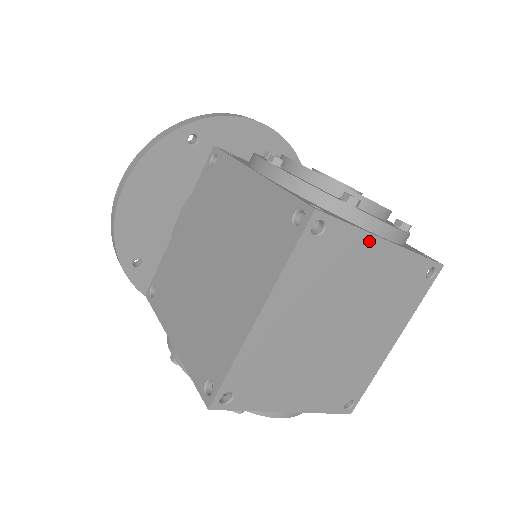
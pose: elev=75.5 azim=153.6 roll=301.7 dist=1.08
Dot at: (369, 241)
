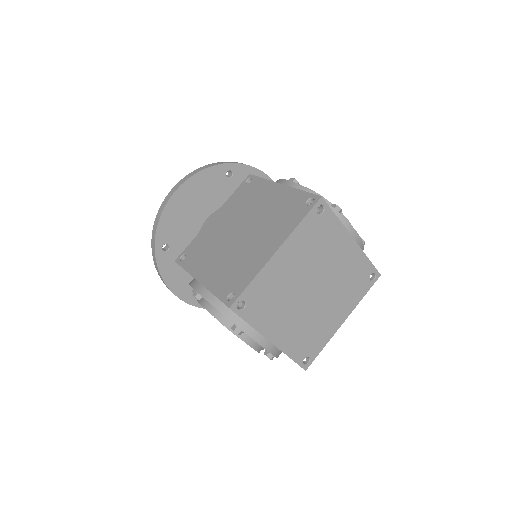
Dot at: (344, 233)
